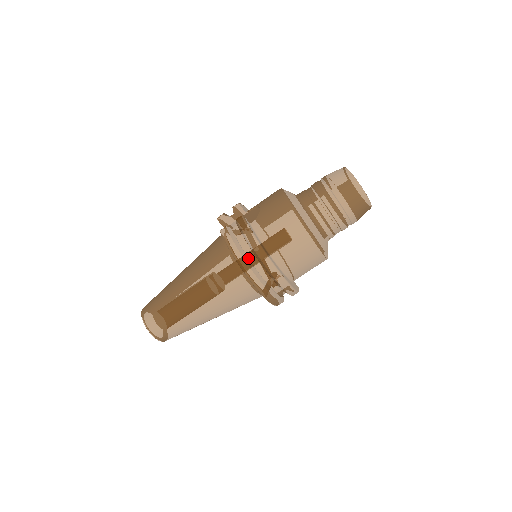
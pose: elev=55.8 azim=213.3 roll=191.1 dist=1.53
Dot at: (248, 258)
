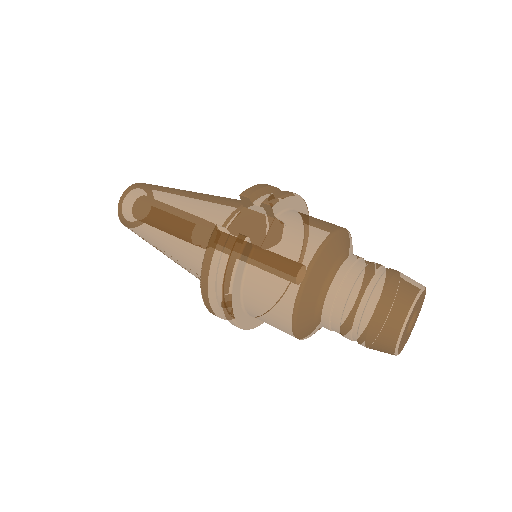
Dot at: (215, 282)
